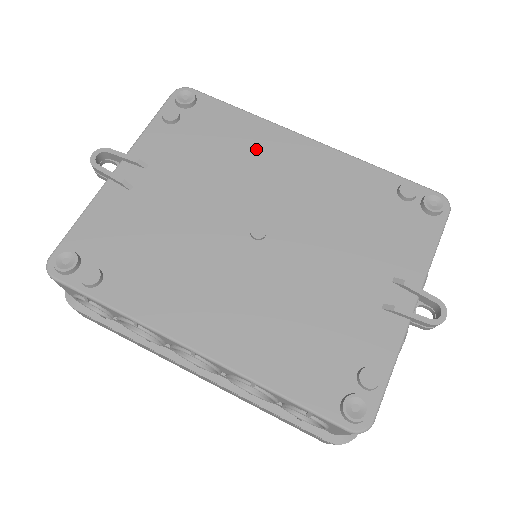
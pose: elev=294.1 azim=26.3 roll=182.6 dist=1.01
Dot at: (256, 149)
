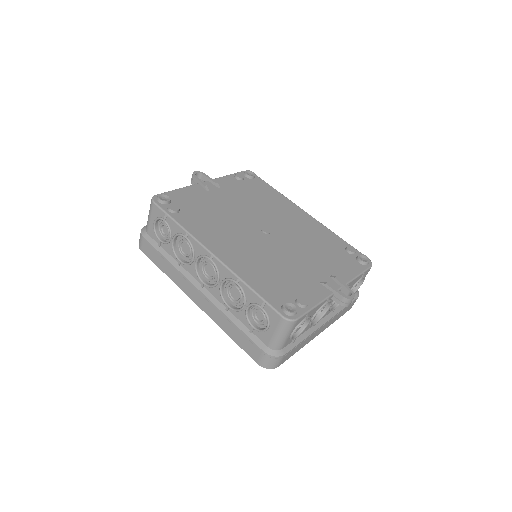
Dot at: (278, 205)
